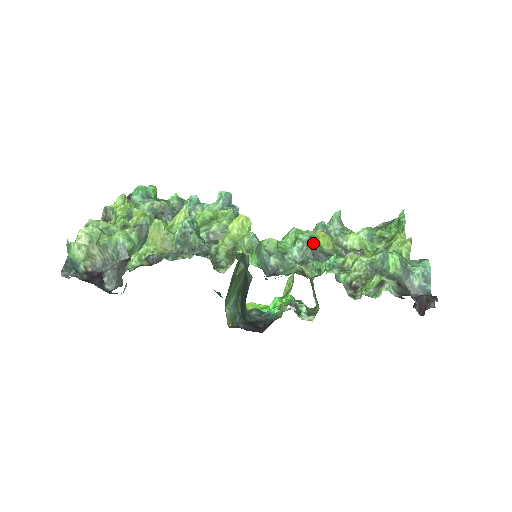
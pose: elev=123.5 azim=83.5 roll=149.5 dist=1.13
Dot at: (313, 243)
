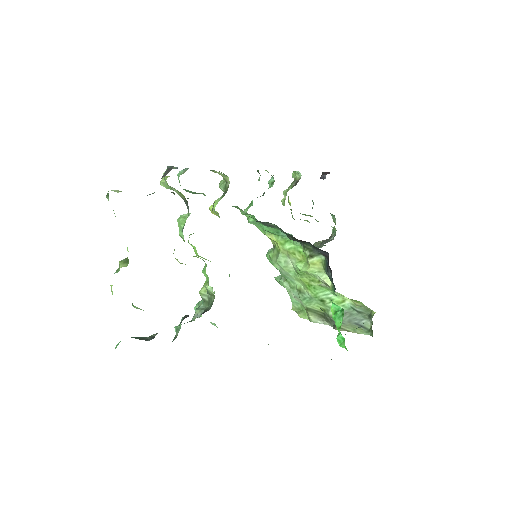
Dot at: occluded
